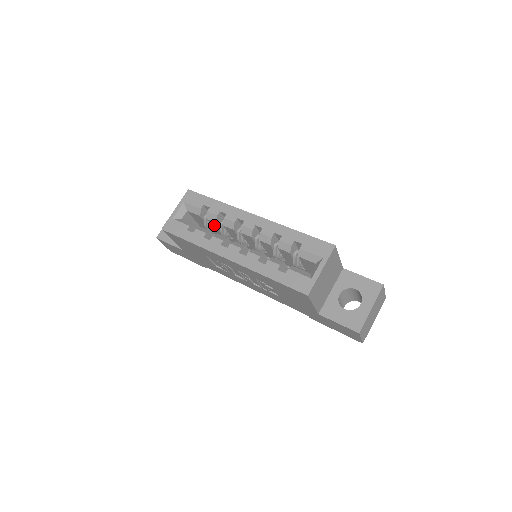
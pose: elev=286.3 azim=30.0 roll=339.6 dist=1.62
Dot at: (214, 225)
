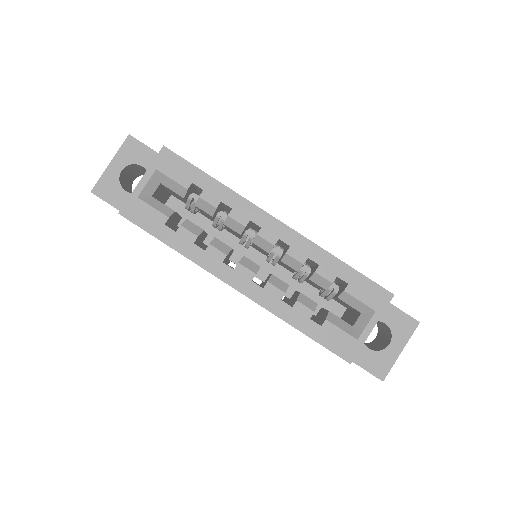
Dot at: (203, 212)
